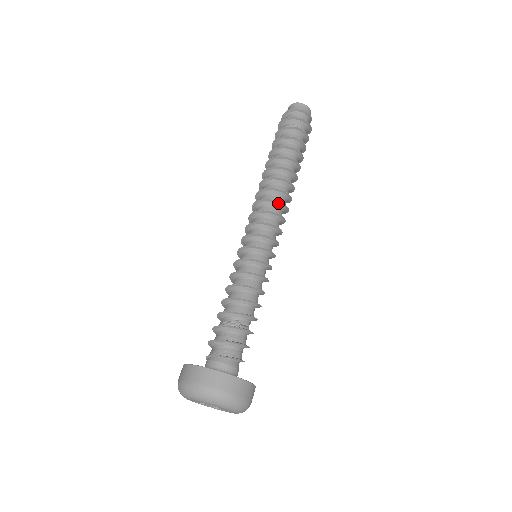
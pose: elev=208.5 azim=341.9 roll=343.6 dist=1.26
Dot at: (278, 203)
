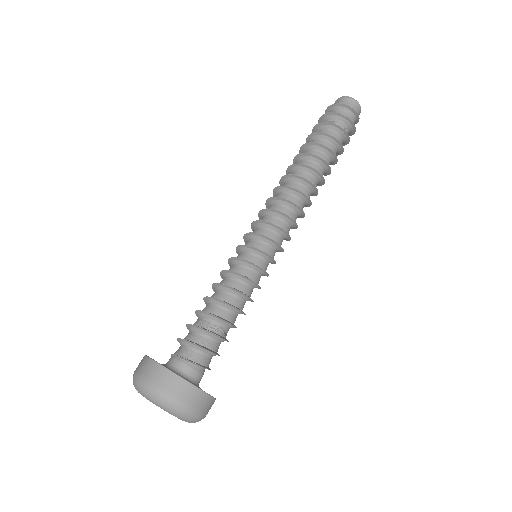
Dot at: (302, 213)
